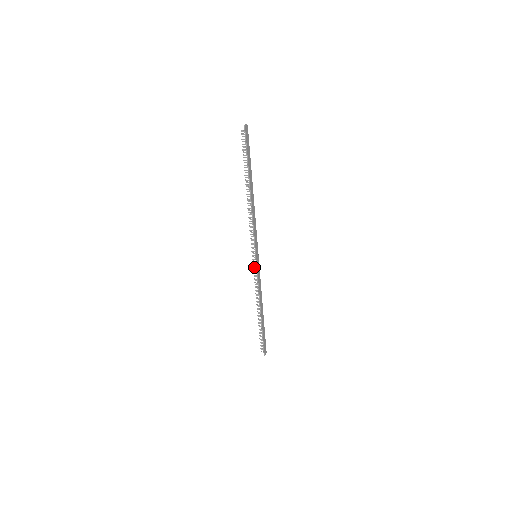
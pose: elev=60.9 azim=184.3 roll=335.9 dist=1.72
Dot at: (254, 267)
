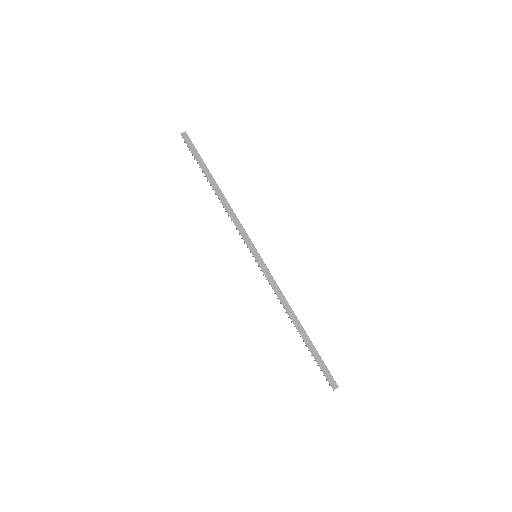
Dot at: (261, 270)
